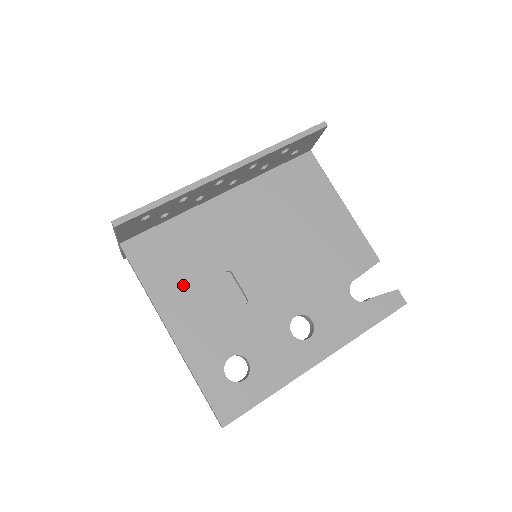
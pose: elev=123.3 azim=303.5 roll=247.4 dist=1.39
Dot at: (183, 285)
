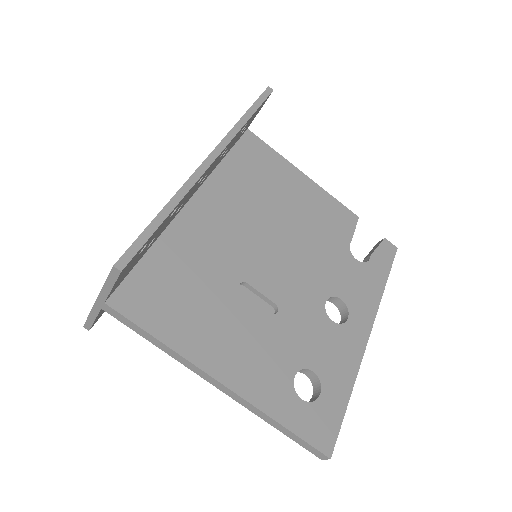
Dot at: (205, 320)
